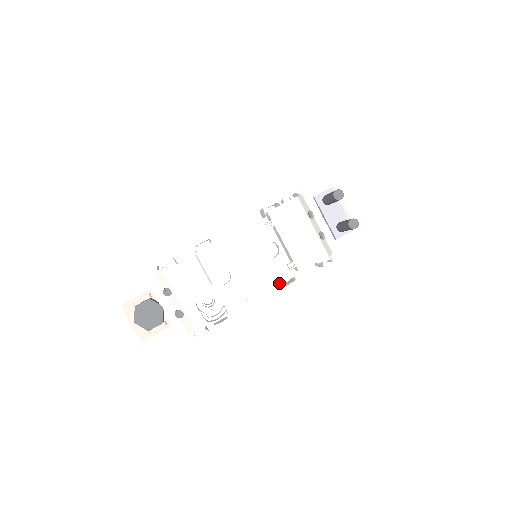
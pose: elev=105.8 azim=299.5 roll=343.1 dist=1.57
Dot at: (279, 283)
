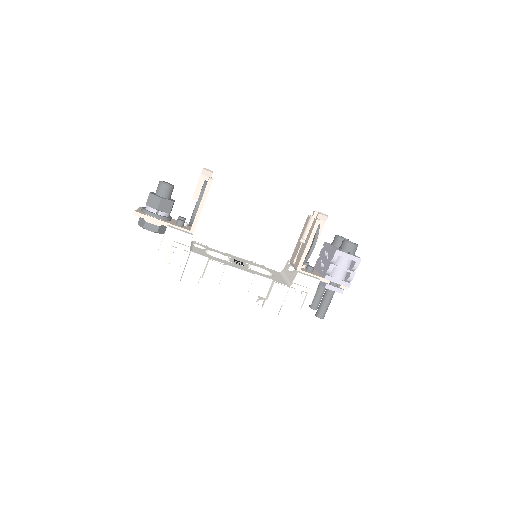
Dot at: occluded
